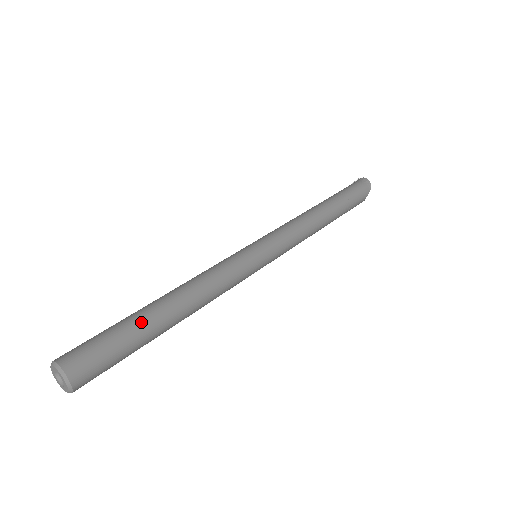
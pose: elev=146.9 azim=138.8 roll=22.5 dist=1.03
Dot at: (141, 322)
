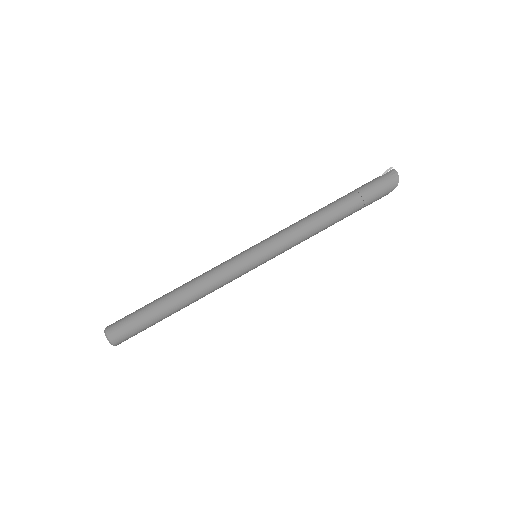
Dot at: (156, 312)
